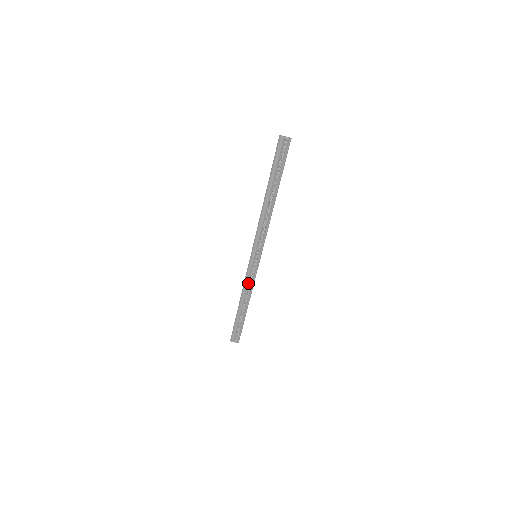
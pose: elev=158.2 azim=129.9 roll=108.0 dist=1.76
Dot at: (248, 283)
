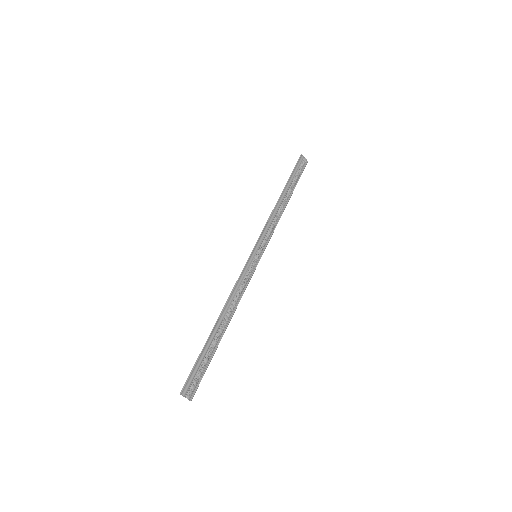
Dot at: (237, 290)
